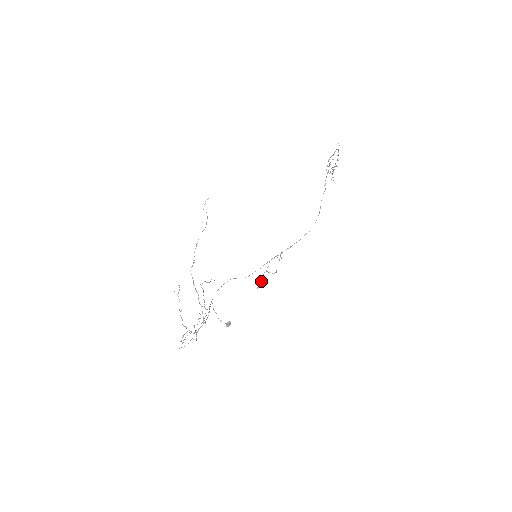
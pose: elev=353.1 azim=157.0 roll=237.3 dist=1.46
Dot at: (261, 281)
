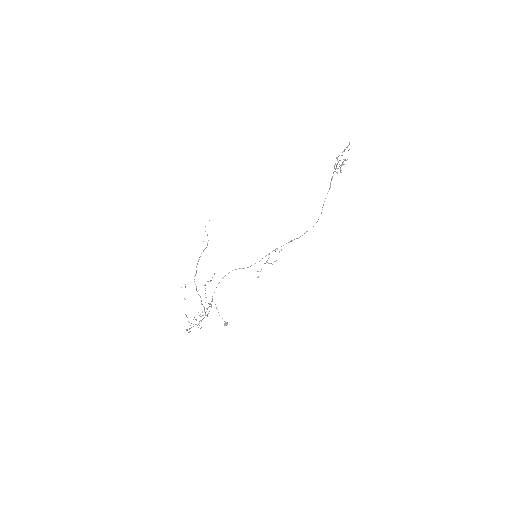
Dot at: occluded
